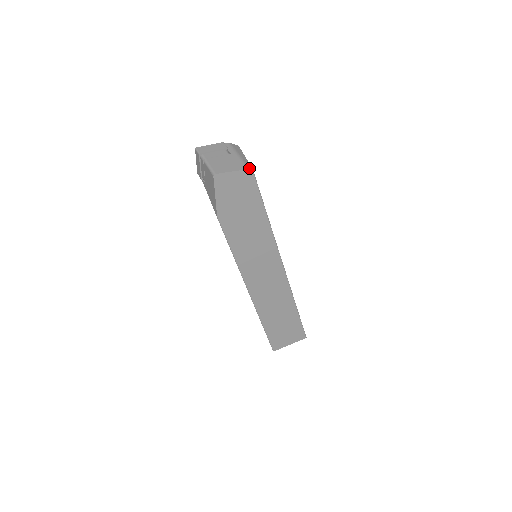
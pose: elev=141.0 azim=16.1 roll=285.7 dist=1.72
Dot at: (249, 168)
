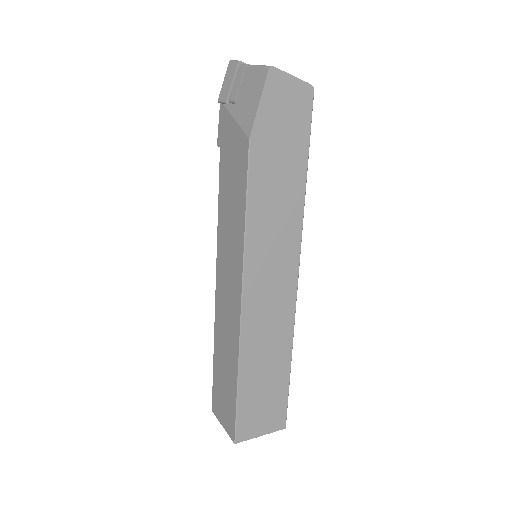
Dot at: (310, 85)
